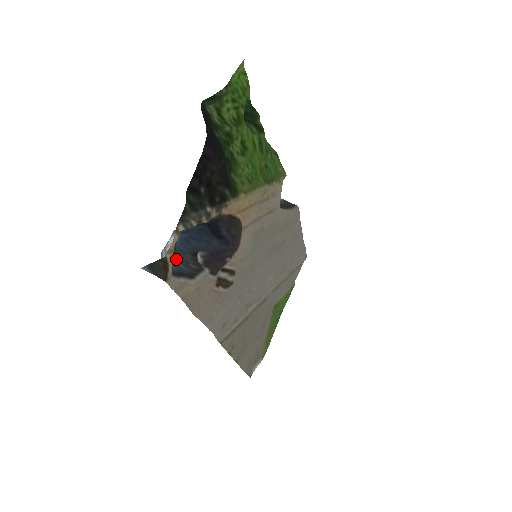
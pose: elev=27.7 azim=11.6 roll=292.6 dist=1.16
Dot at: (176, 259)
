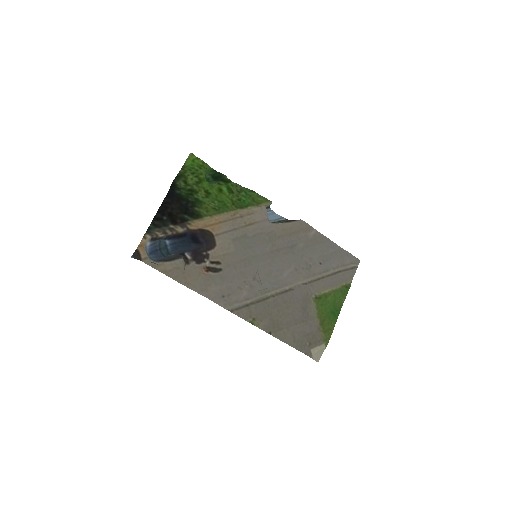
Dot at: (164, 256)
